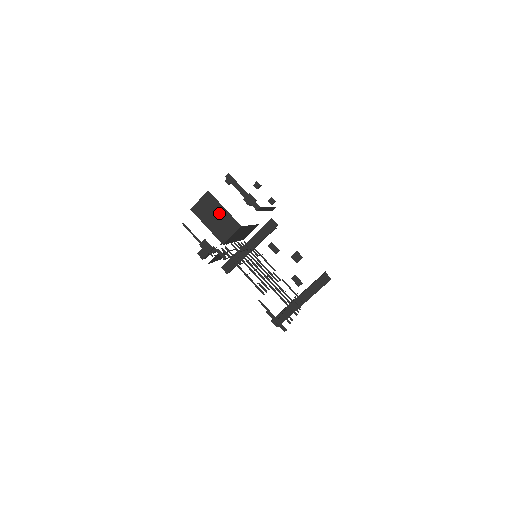
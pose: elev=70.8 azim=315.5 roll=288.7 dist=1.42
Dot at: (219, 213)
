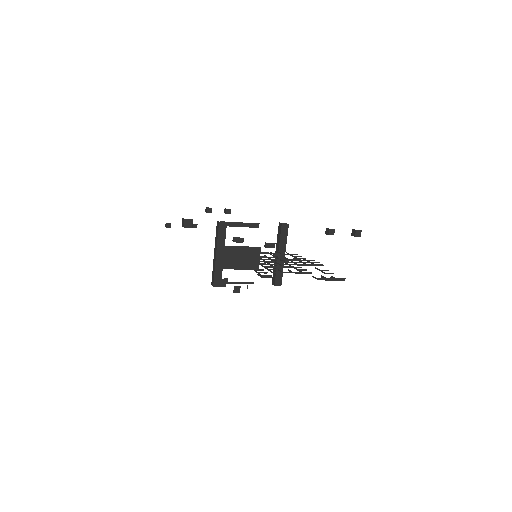
Dot at: (239, 253)
